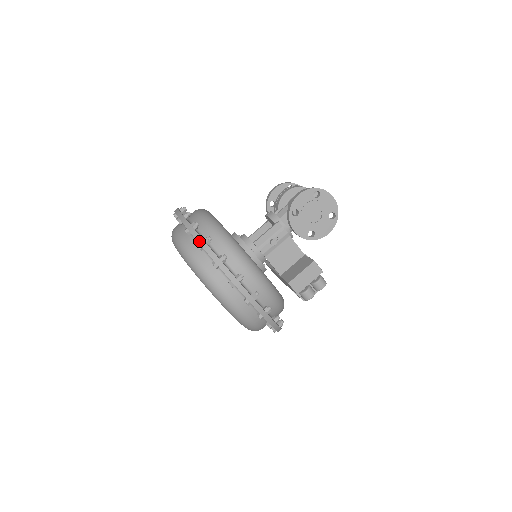
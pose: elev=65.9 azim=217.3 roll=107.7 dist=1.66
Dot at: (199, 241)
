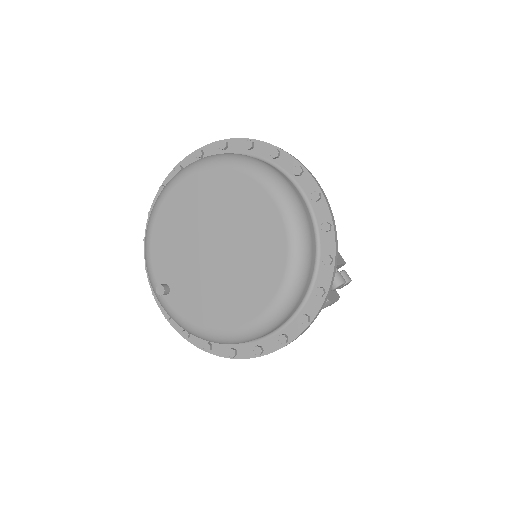
Dot at: occluded
